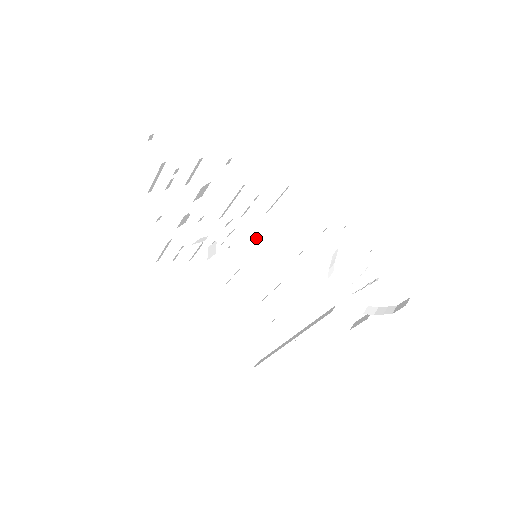
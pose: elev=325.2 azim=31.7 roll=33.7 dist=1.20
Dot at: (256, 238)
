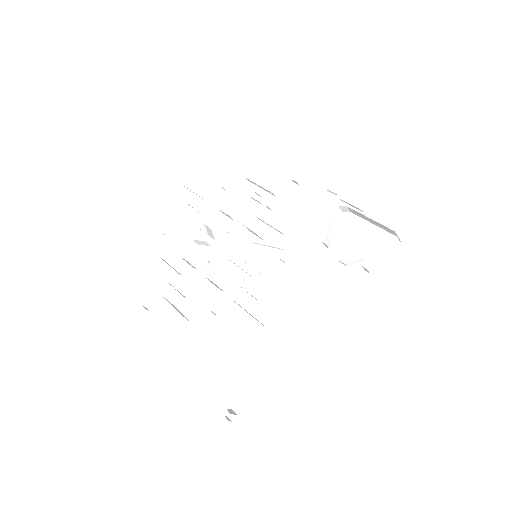
Dot at: (256, 248)
